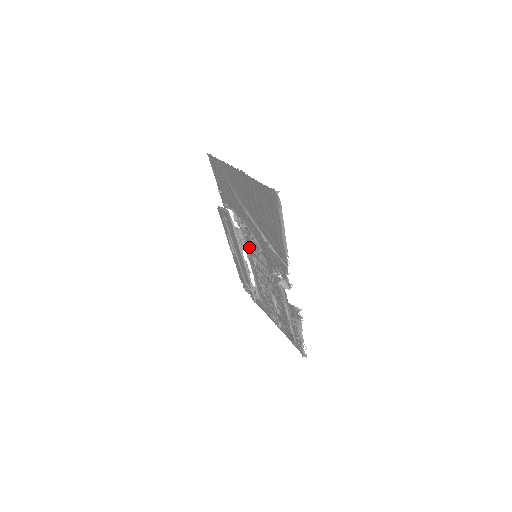
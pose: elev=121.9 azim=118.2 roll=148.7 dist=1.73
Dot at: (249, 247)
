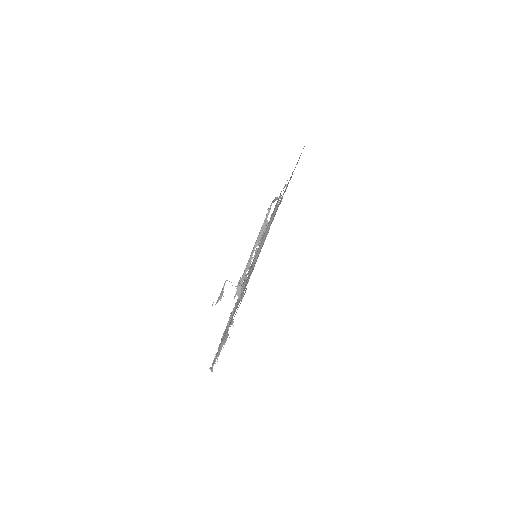
Dot at: occluded
